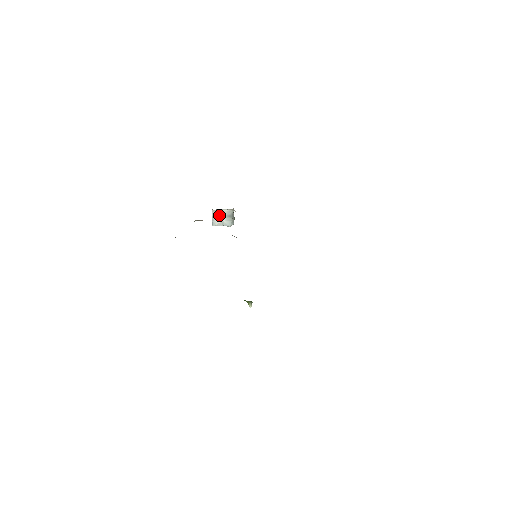
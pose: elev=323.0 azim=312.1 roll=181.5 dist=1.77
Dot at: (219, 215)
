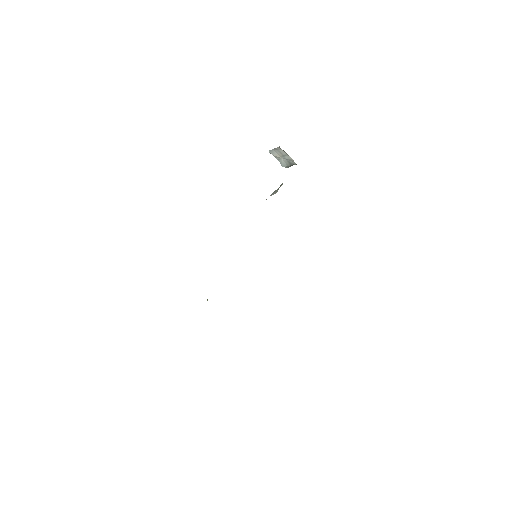
Dot at: (282, 153)
